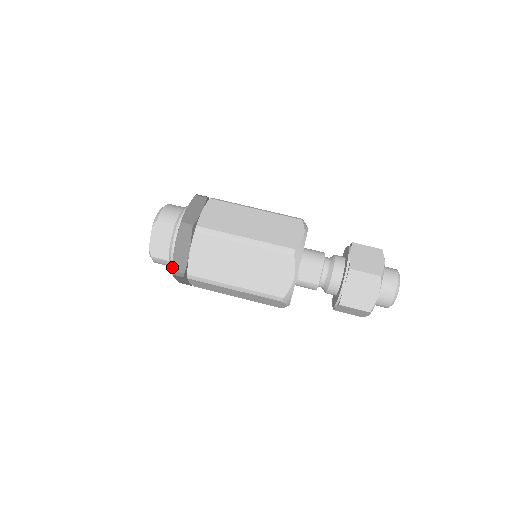
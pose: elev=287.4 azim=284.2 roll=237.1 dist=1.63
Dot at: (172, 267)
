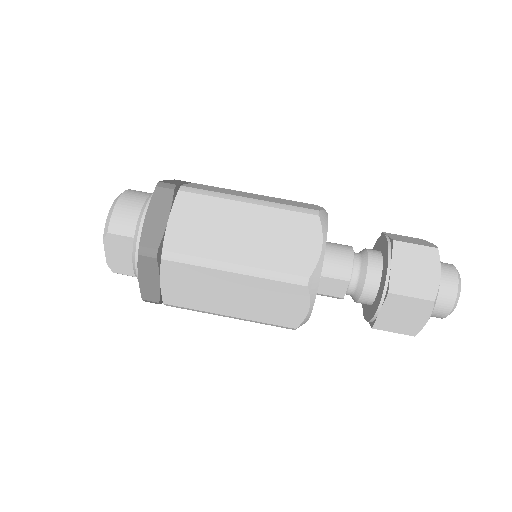
Dot at: (141, 296)
